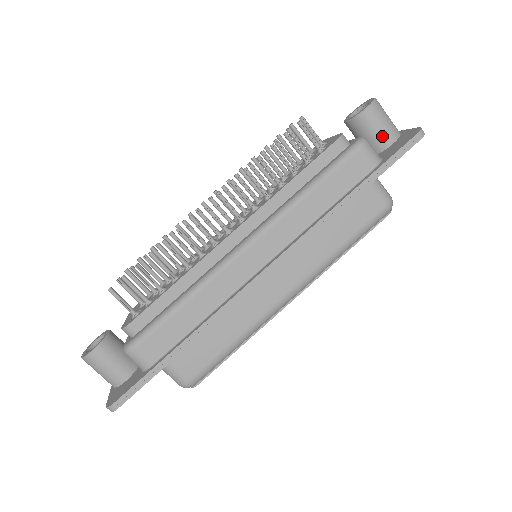
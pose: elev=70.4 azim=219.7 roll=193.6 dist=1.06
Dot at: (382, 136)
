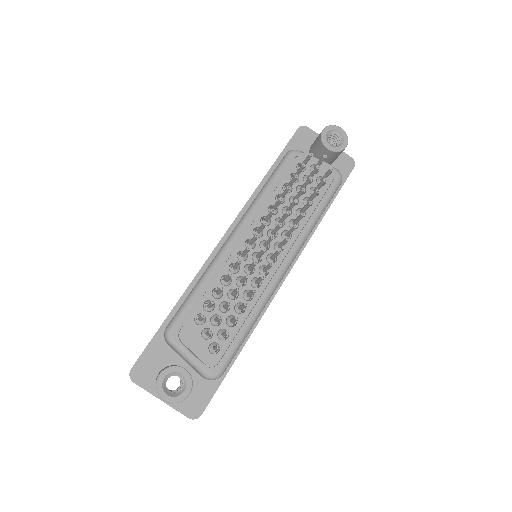
Dot at: occluded
